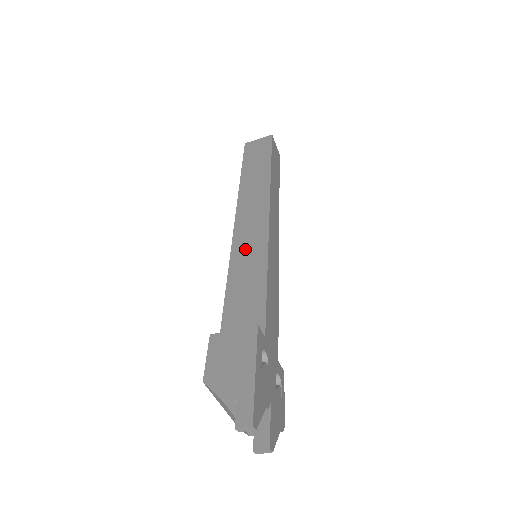
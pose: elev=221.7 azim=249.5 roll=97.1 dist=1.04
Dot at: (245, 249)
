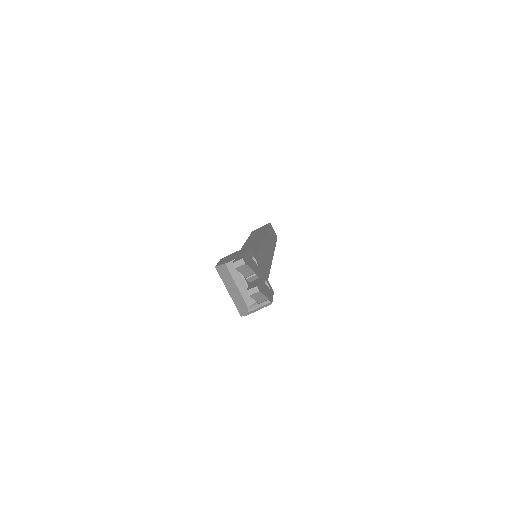
Dot at: occluded
